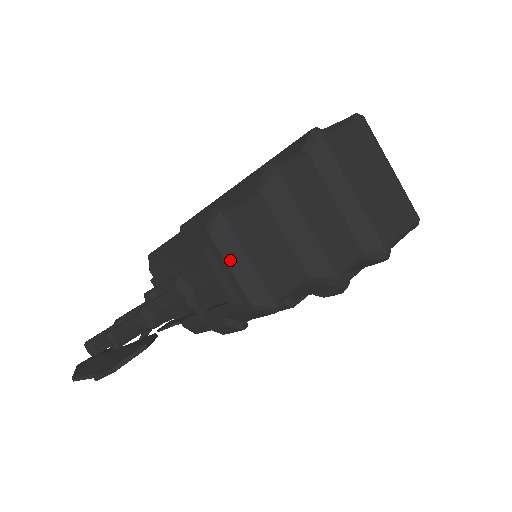
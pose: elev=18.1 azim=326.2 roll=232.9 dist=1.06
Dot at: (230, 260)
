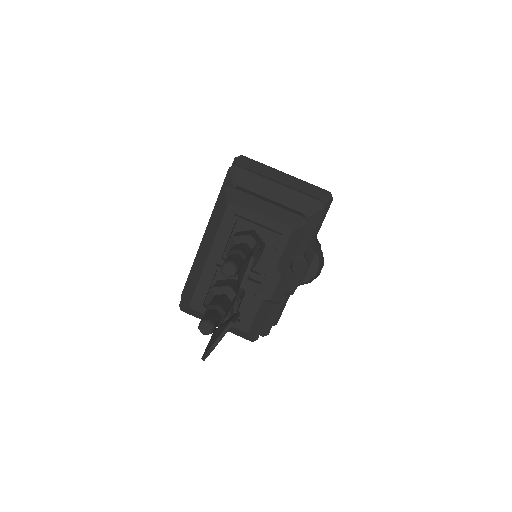
Dot at: (256, 209)
